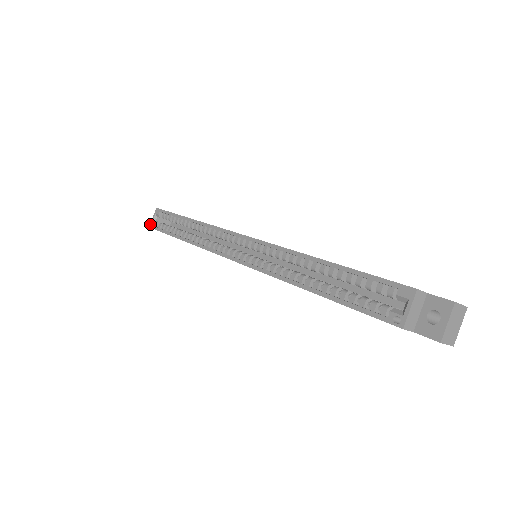
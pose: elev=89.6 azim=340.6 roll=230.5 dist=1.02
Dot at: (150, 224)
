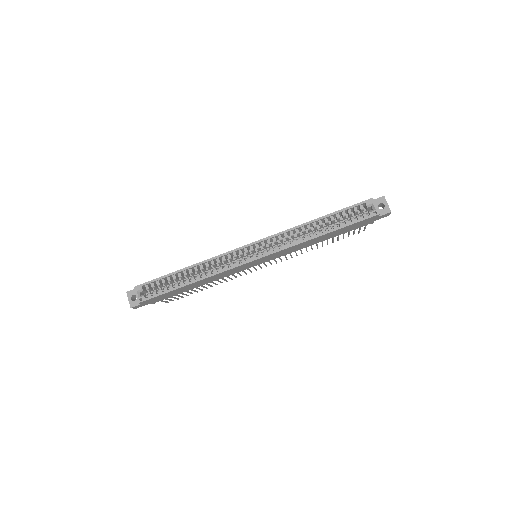
Dot at: occluded
